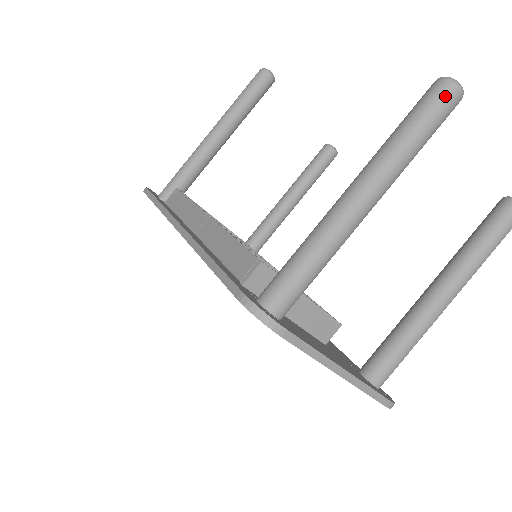
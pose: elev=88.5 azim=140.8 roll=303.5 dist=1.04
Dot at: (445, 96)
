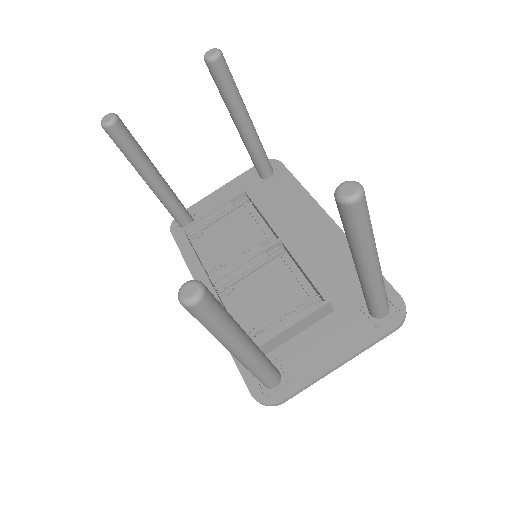
Dot at: (194, 313)
